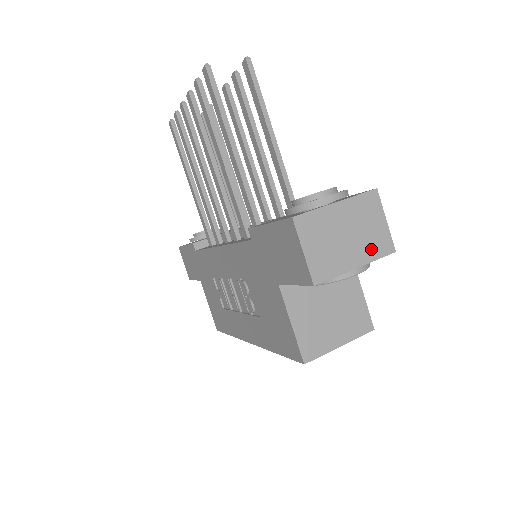
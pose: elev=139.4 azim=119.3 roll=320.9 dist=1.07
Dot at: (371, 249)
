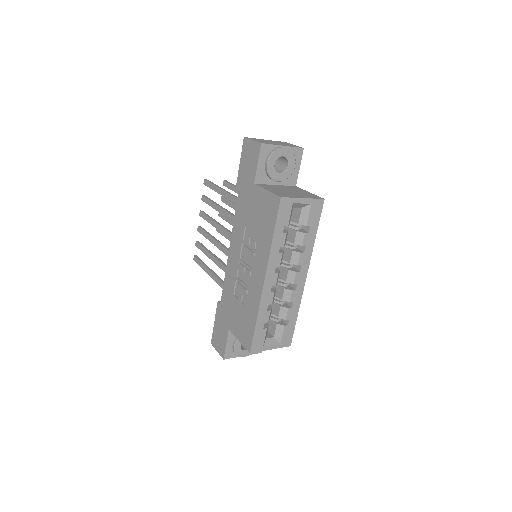
Dot at: occluded
